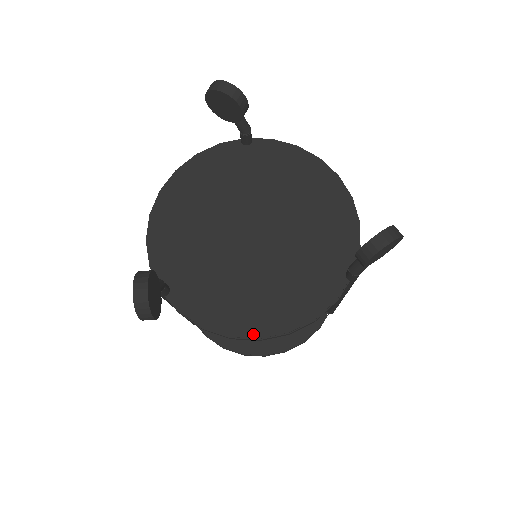
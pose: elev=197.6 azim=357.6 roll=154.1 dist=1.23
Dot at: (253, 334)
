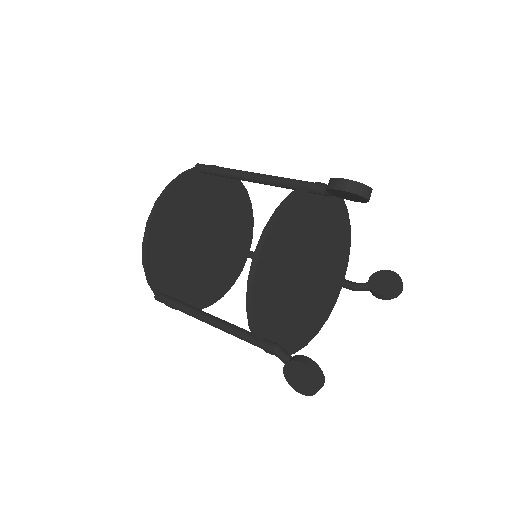
Dot at: (303, 345)
